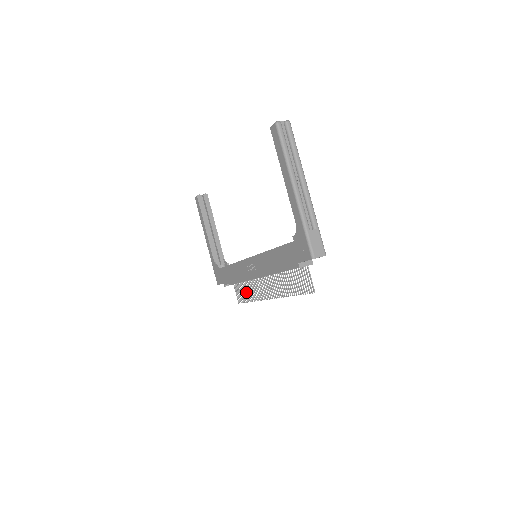
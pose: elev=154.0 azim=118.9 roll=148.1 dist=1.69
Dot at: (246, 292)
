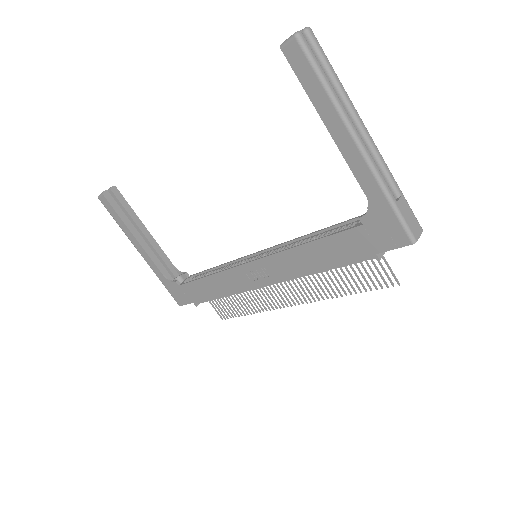
Dot at: (237, 304)
